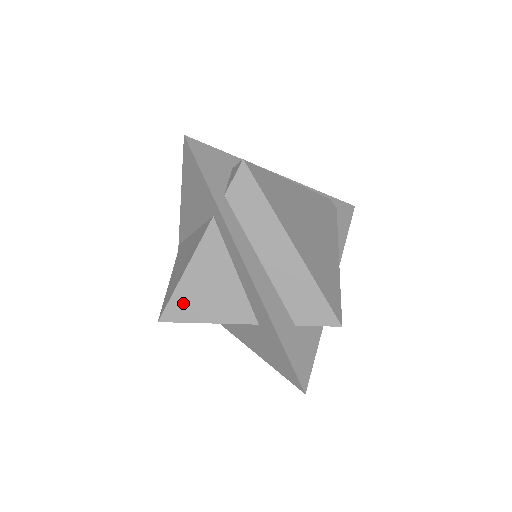
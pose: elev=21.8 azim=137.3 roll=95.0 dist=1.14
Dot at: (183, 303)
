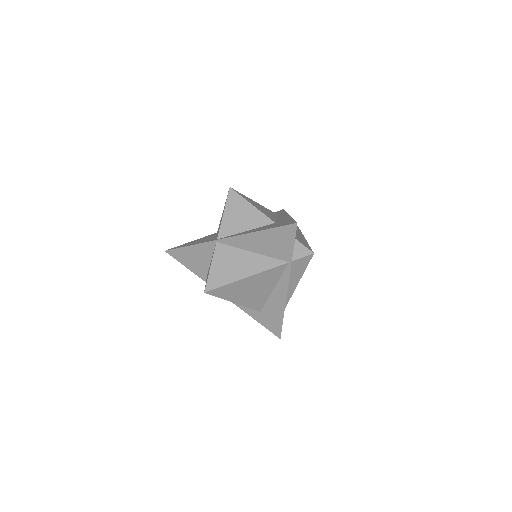
Dot at: (246, 198)
